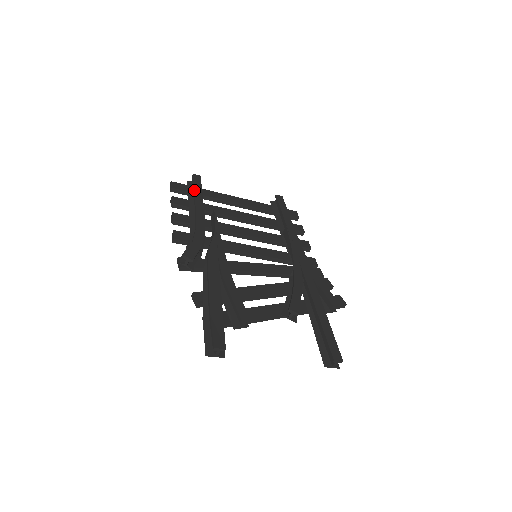
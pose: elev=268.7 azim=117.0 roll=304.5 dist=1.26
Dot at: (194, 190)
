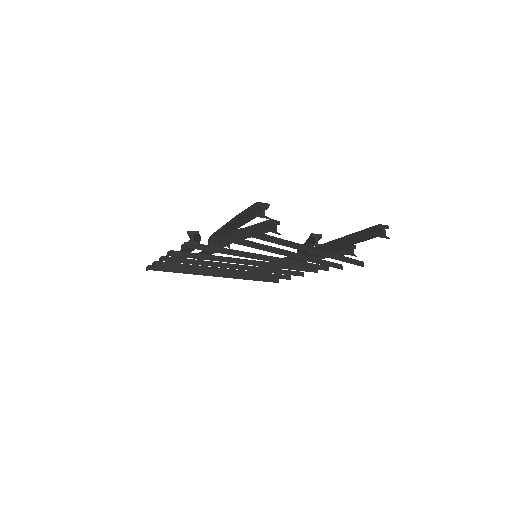
Dot at: (172, 256)
